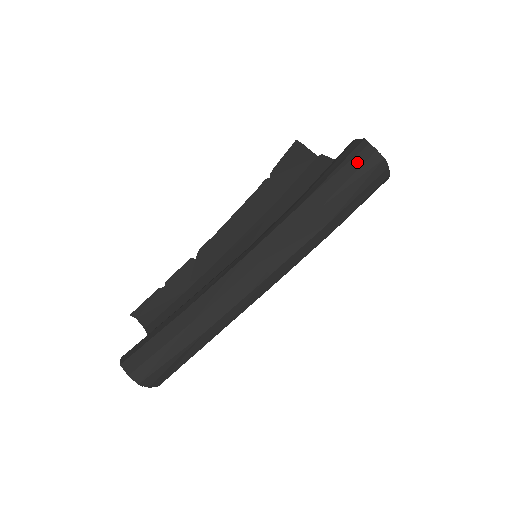
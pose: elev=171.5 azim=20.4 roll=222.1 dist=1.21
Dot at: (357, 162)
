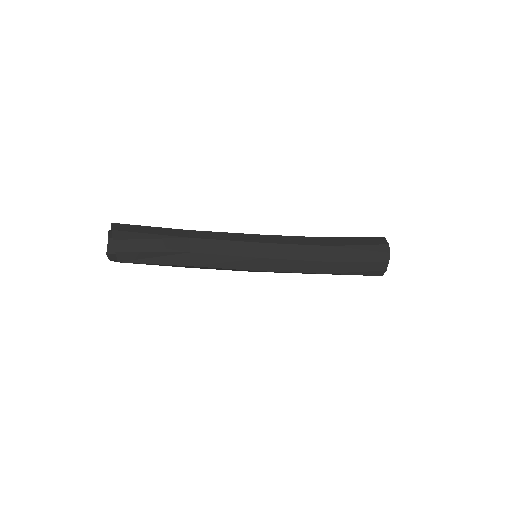
Dot at: (371, 242)
